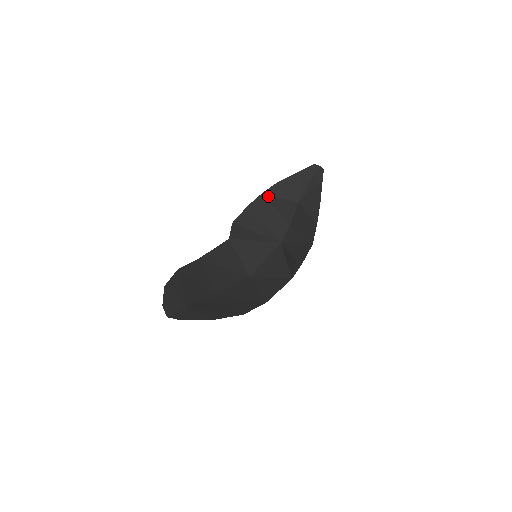
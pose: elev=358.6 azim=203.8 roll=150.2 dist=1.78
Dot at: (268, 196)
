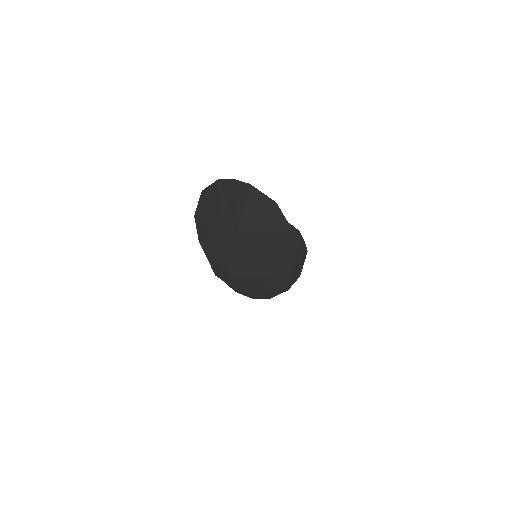
Dot at: occluded
